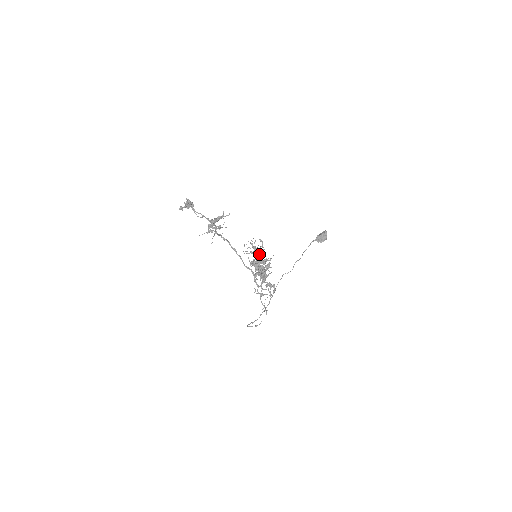
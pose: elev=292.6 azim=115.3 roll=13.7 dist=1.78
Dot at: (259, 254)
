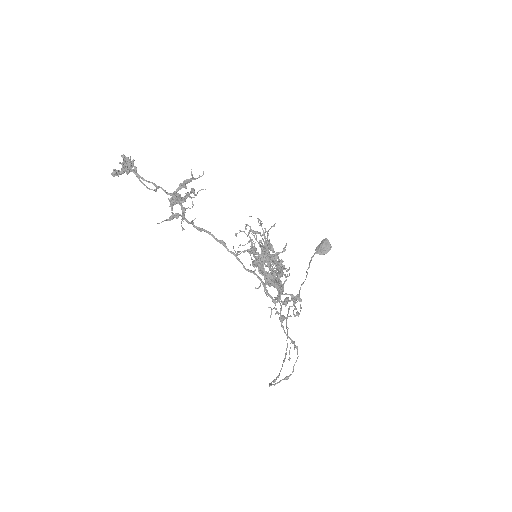
Dot at: occluded
